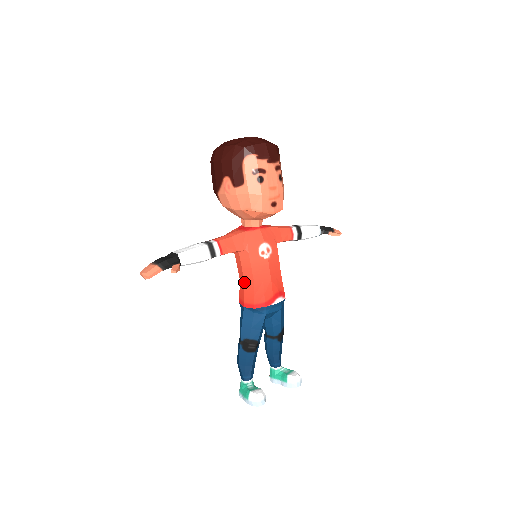
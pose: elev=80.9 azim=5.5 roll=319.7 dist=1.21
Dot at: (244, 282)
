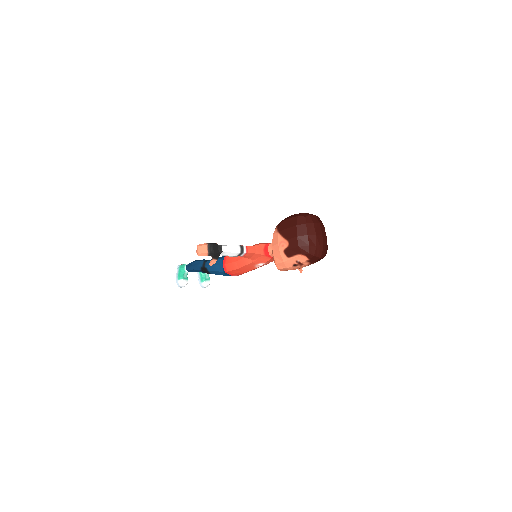
Dot at: (236, 261)
